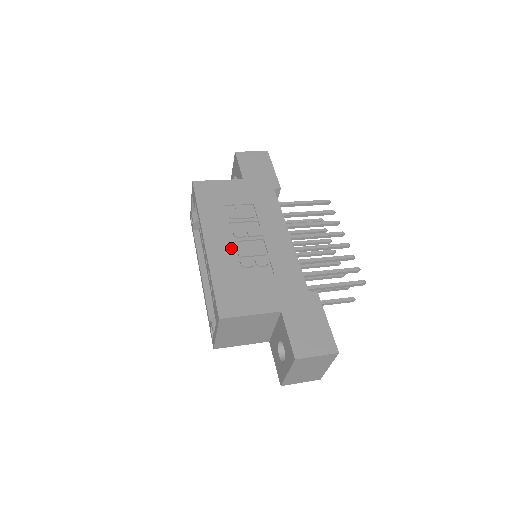
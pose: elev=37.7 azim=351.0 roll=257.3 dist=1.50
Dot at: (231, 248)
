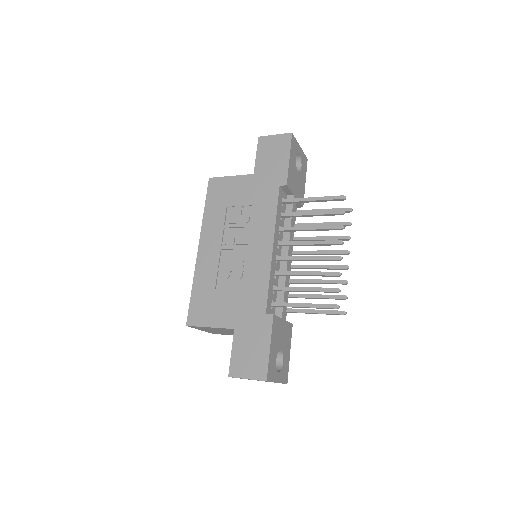
Dot at: (217, 257)
